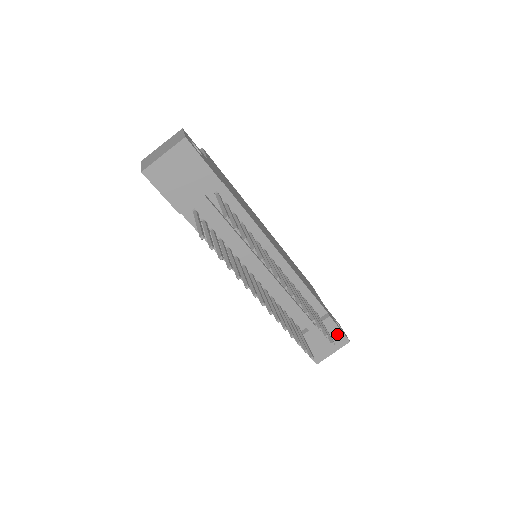
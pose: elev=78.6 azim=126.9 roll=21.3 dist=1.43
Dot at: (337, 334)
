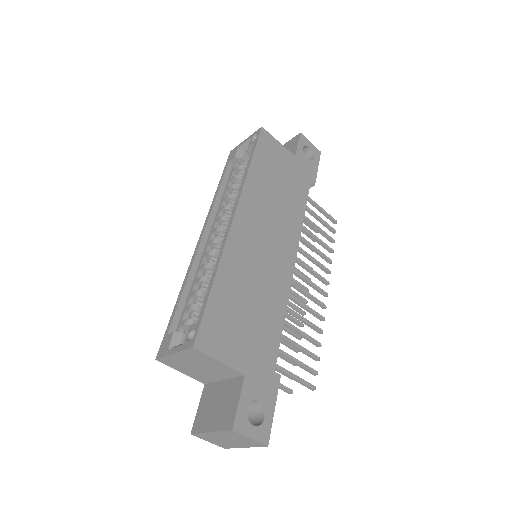
Dot at: occluded
